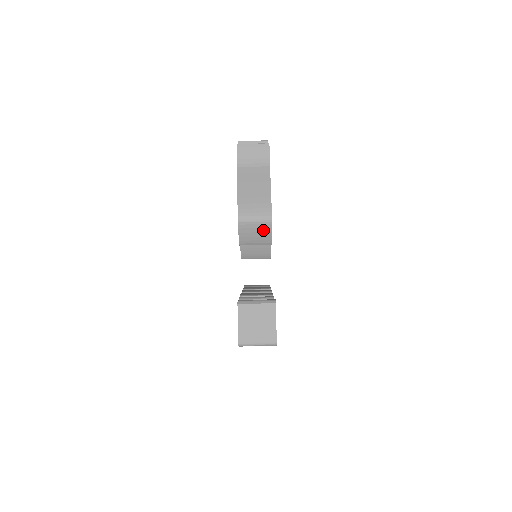
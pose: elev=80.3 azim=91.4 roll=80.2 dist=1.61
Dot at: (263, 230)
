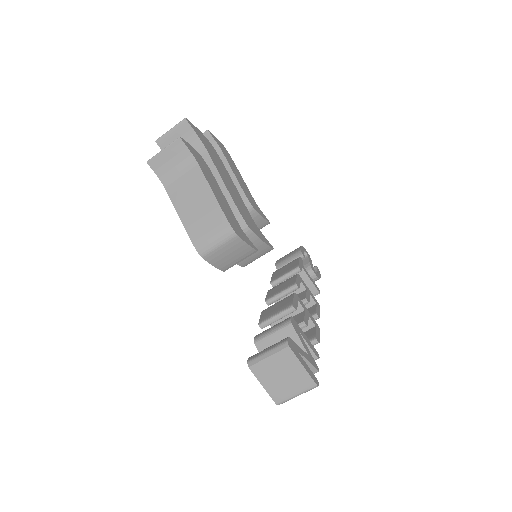
Dot at: (235, 247)
